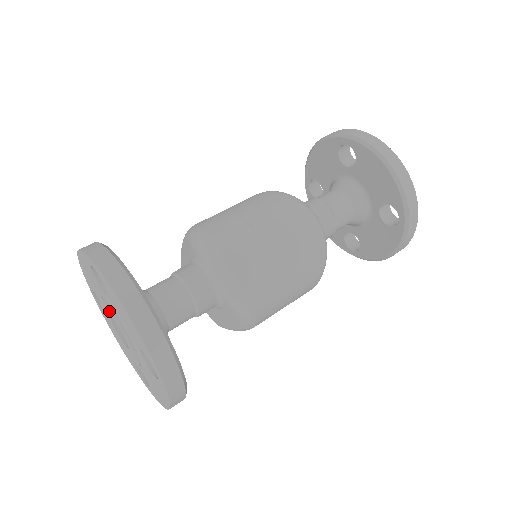
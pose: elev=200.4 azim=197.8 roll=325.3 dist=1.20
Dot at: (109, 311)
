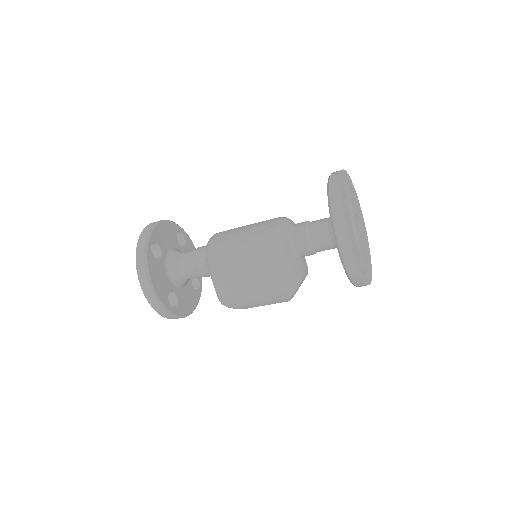
Dot at: occluded
